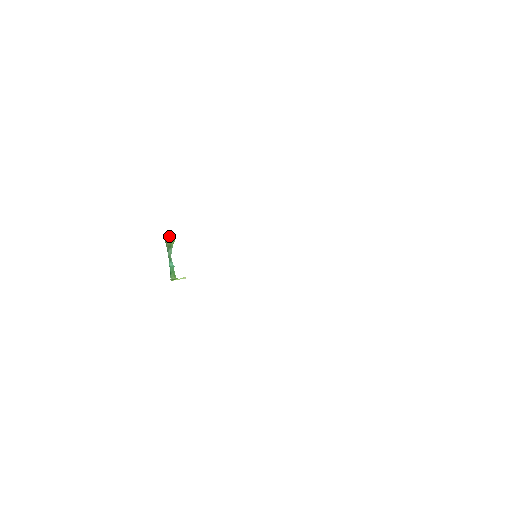
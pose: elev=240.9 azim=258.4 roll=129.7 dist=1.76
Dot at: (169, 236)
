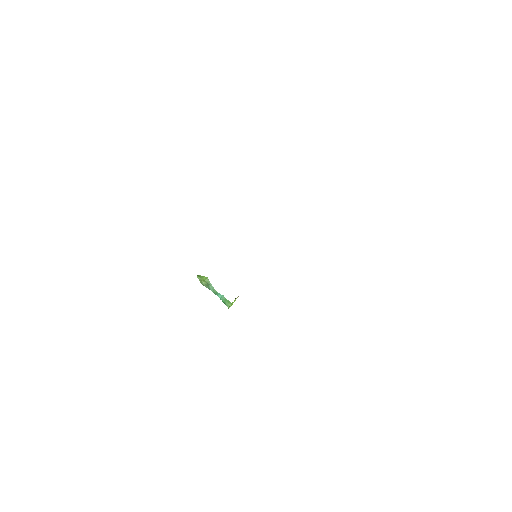
Dot at: (201, 277)
